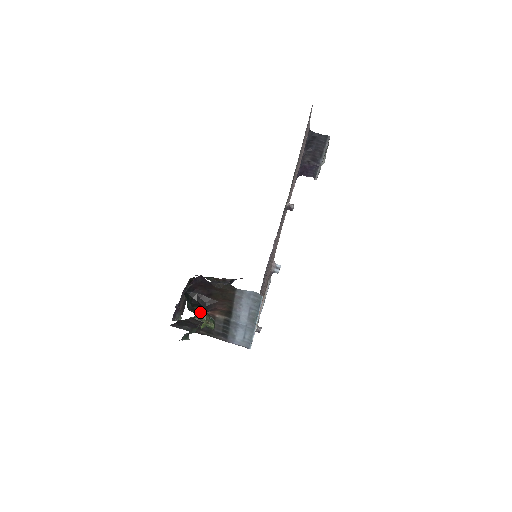
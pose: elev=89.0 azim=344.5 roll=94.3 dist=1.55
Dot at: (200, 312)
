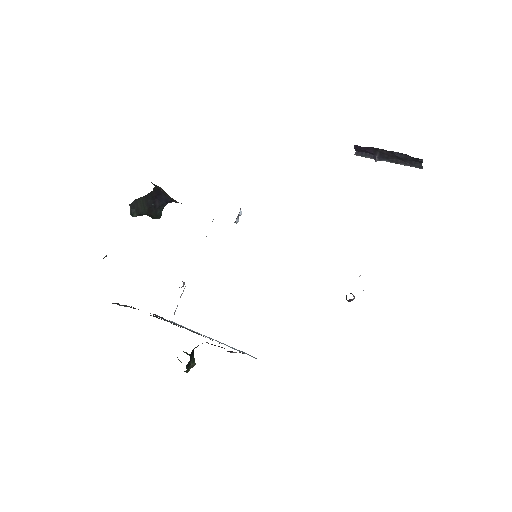
Dot at: (192, 364)
